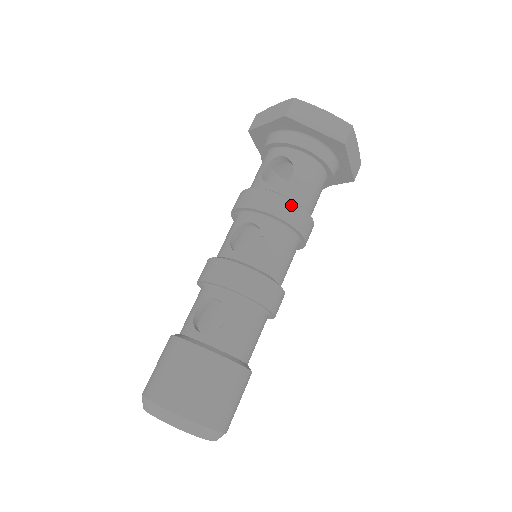
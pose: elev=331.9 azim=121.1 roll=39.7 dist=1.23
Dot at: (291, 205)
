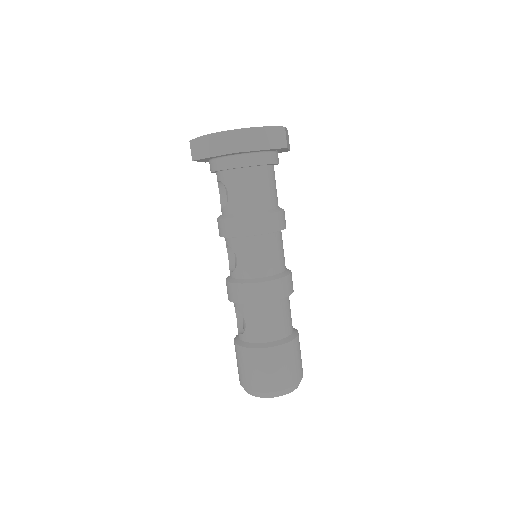
Dot at: (236, 222)
